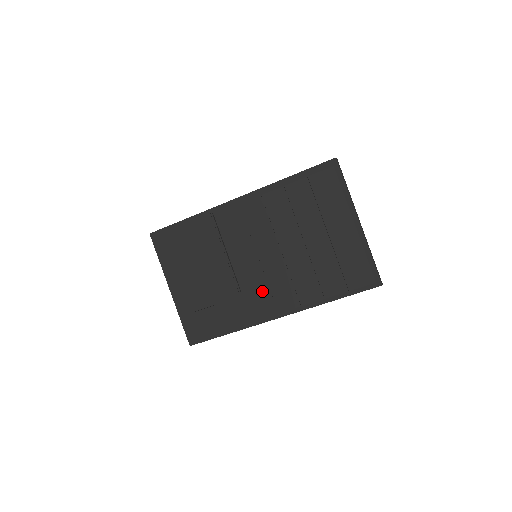
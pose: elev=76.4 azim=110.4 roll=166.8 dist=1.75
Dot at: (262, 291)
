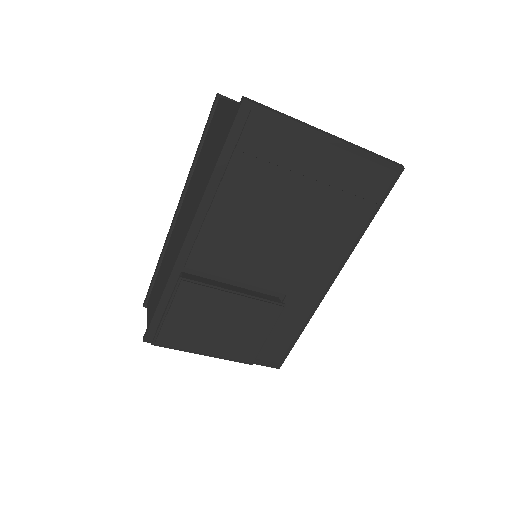
Dot at: (298, 280)
